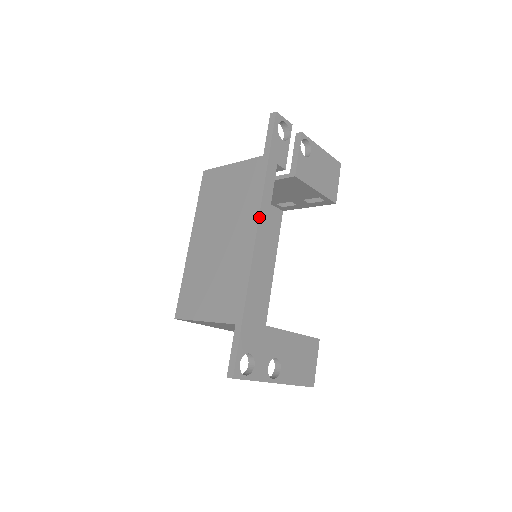
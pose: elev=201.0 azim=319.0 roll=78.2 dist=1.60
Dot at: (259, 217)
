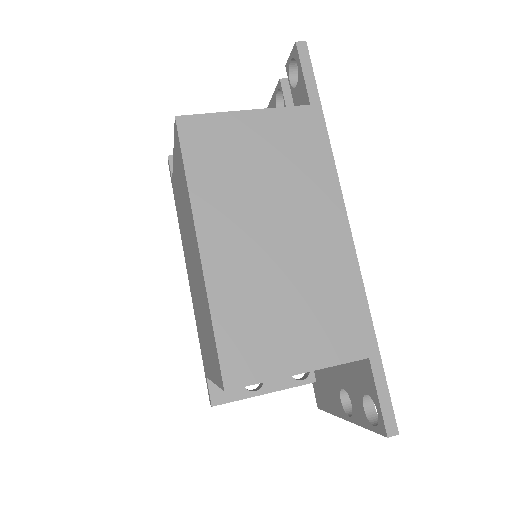
Dot at: (342, 197)
